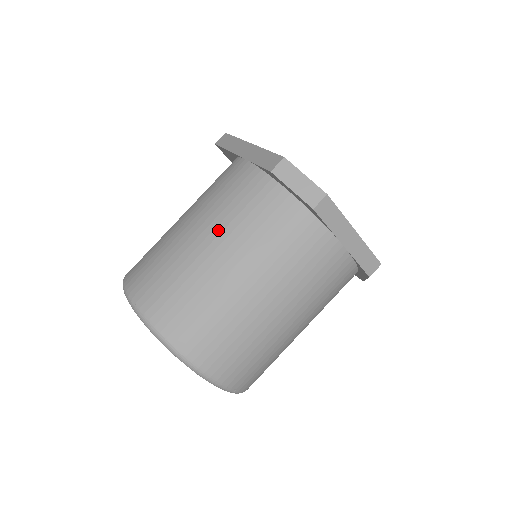
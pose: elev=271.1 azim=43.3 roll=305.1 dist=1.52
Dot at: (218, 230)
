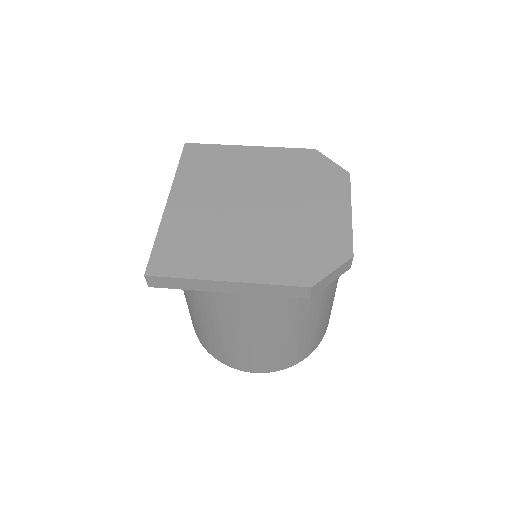
Dot at: (291, 327)
